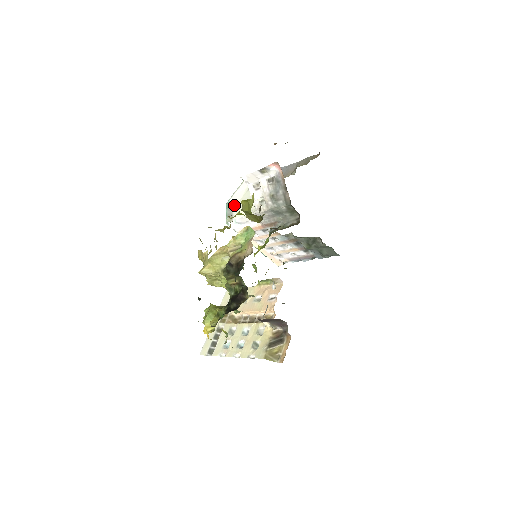
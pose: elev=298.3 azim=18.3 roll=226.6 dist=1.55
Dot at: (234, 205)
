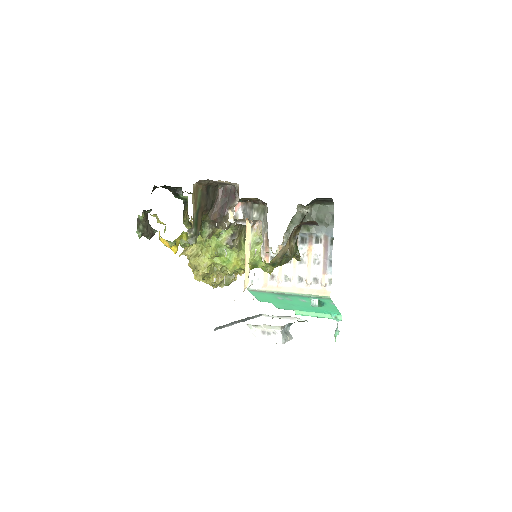
Dot at: occluded
